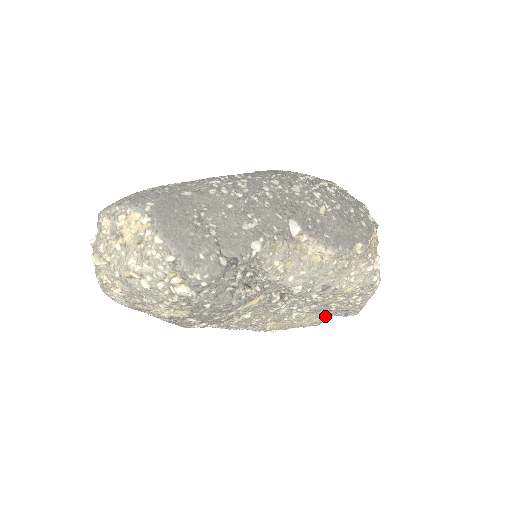
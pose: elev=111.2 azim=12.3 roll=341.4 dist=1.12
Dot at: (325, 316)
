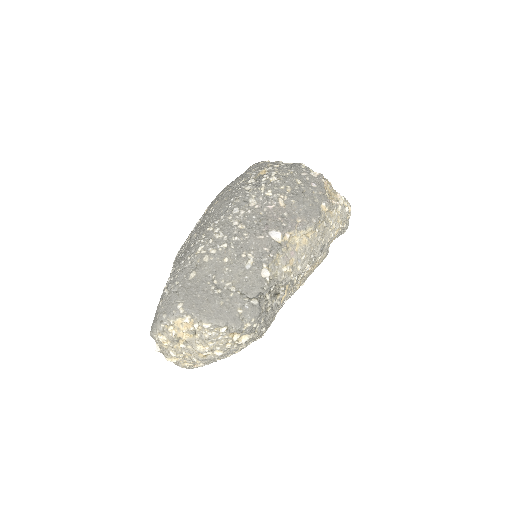
Dot at: occluded
